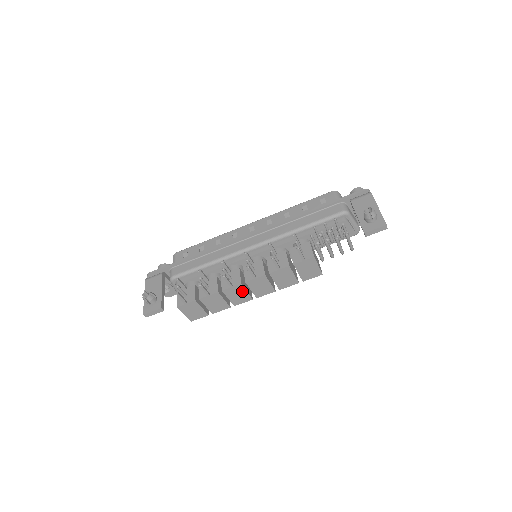
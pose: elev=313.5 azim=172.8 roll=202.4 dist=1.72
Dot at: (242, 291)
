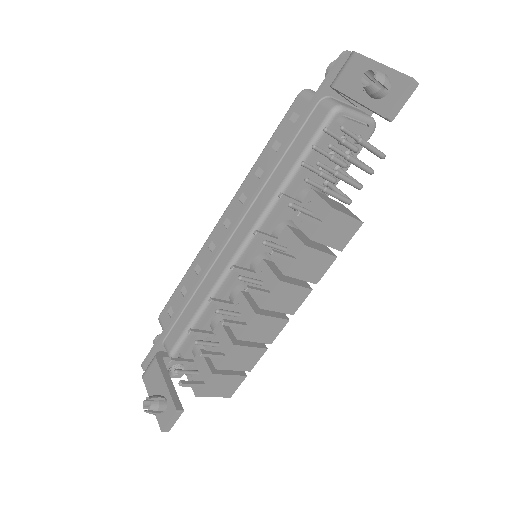
Dot at: (265, 321)
